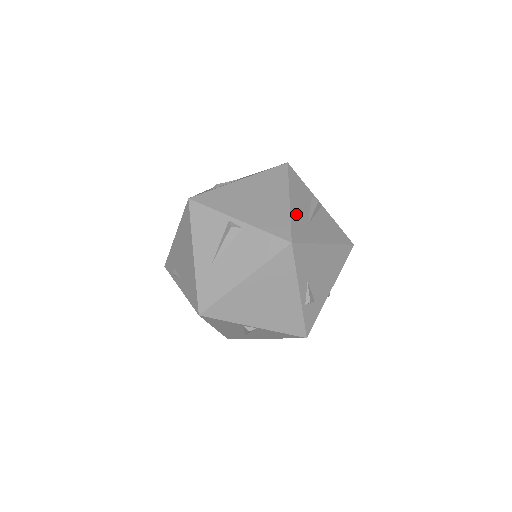
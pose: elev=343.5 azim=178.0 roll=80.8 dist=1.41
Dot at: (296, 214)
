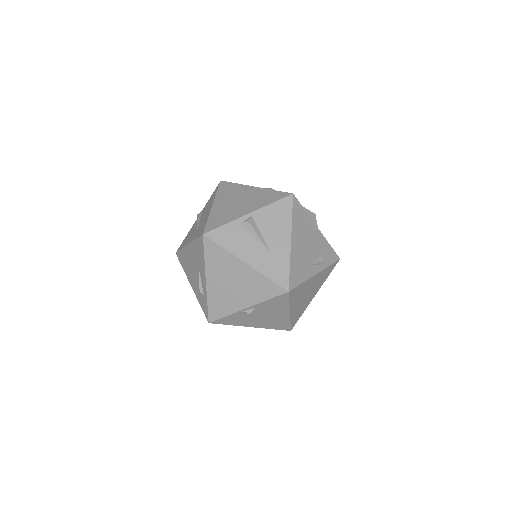
Dot at: (261, 264)
